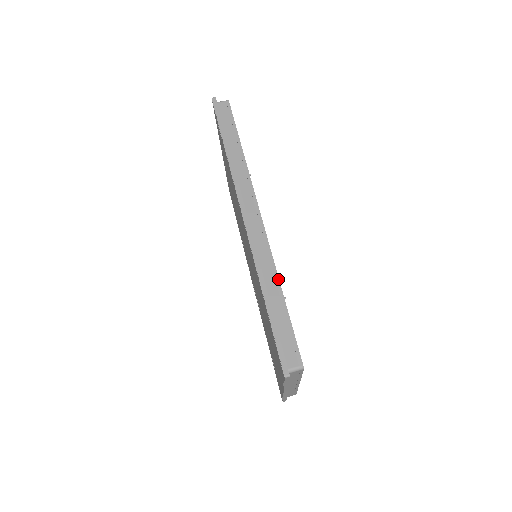
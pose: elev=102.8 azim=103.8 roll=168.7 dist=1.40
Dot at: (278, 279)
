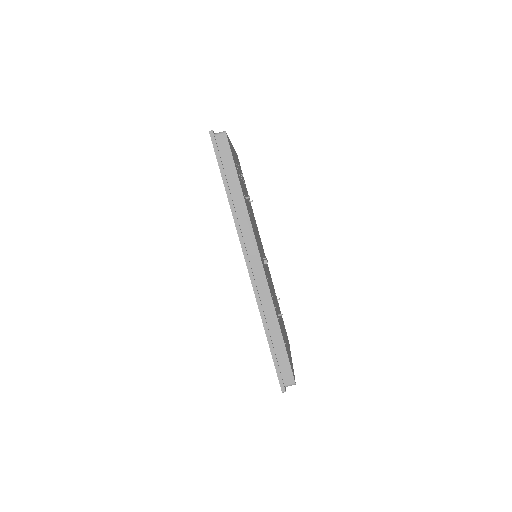
Dot at: (277, 318)
